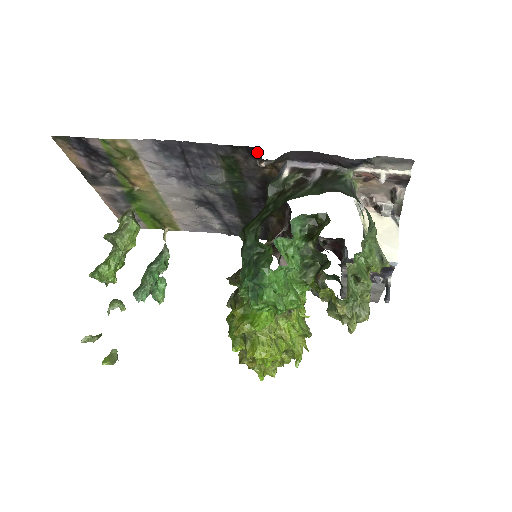
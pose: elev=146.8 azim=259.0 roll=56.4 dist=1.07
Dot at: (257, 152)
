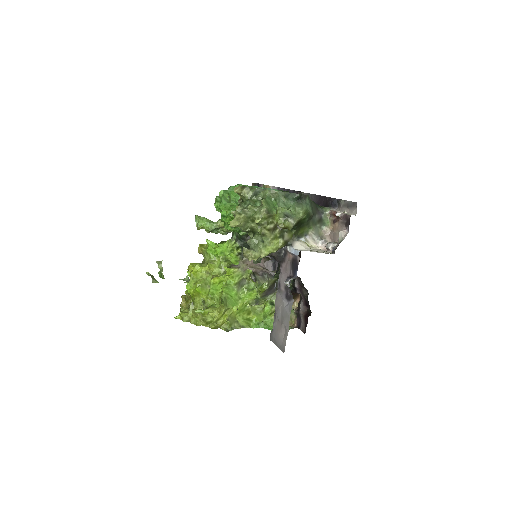
Dot at: occluded
